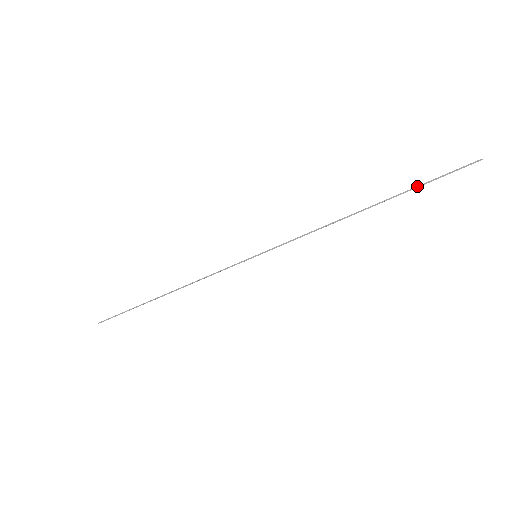
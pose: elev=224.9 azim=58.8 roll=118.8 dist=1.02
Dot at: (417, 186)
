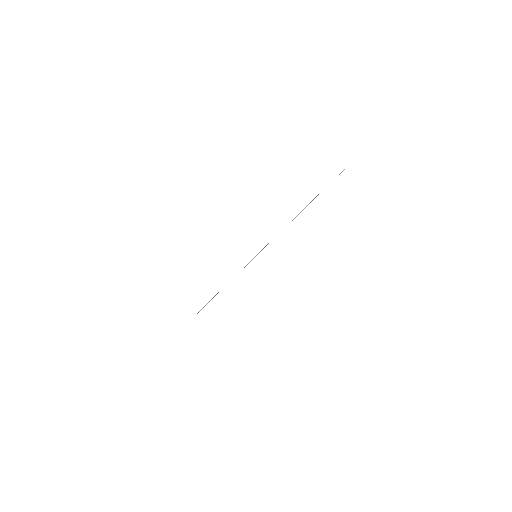
Dot at: occluded
